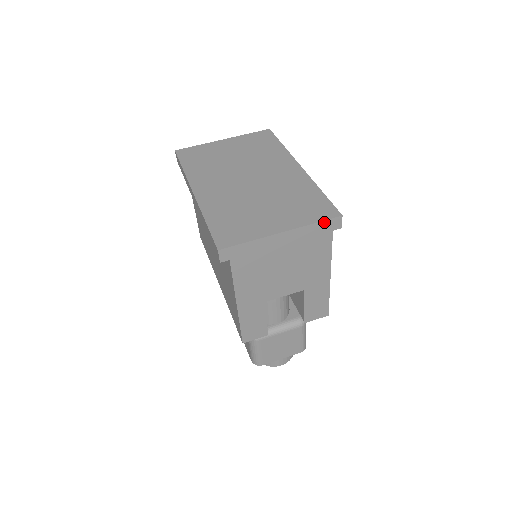
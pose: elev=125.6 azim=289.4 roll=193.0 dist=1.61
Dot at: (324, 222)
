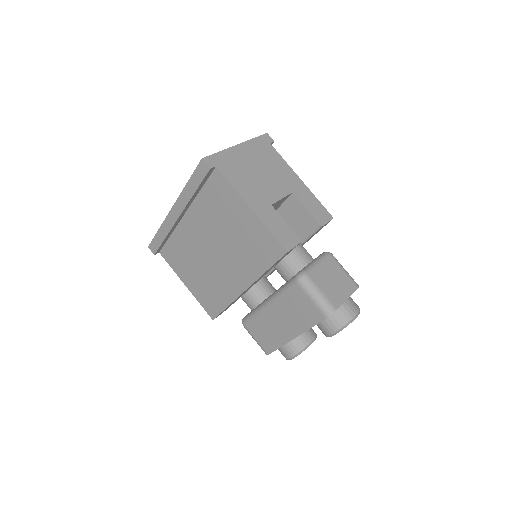
Dot at: (259, 138)
